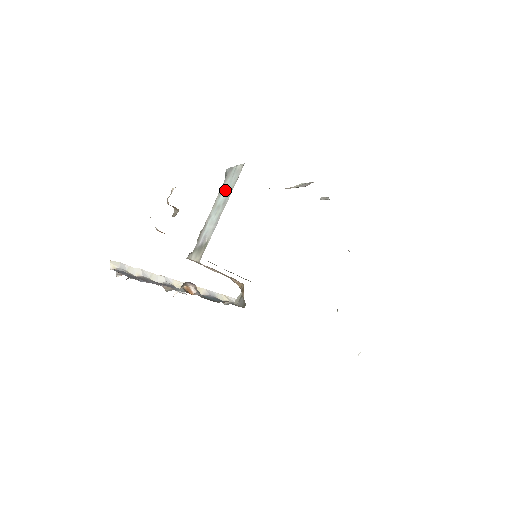
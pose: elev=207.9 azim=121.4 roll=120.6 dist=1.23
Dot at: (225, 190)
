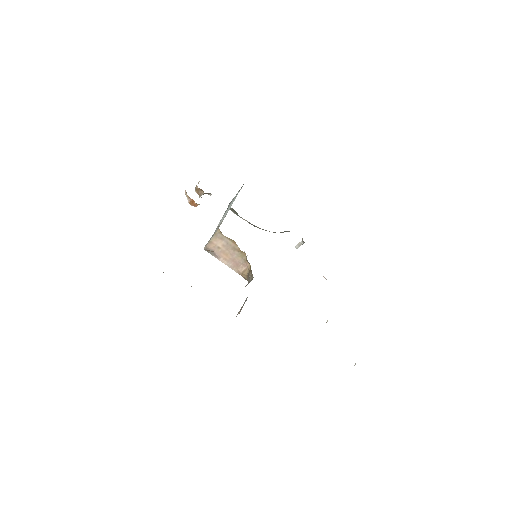
Dot at: (231, 203)
